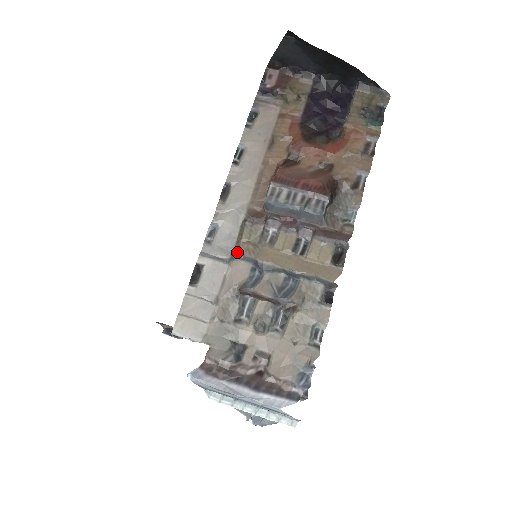
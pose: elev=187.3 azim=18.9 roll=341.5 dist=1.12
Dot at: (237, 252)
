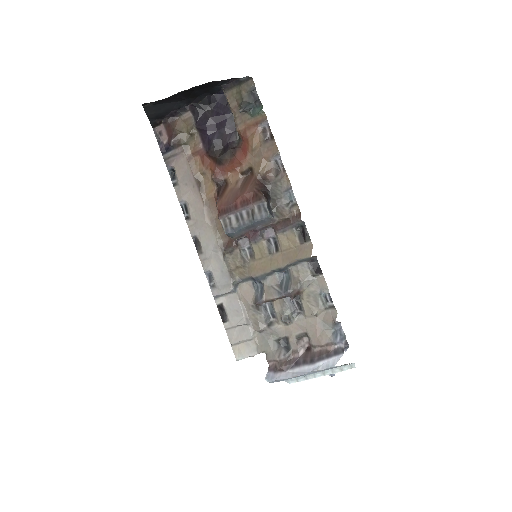
Dot at: (235, 280)
